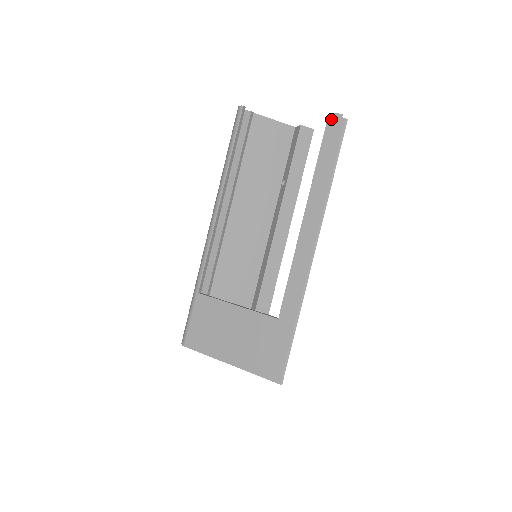
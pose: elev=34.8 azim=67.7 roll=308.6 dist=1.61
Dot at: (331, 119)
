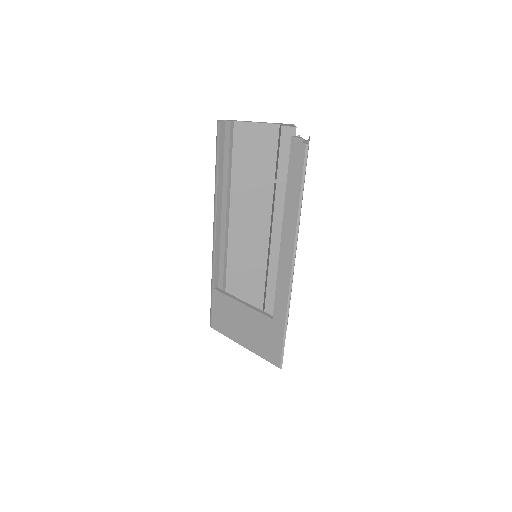
Dot at: (294, 143)
